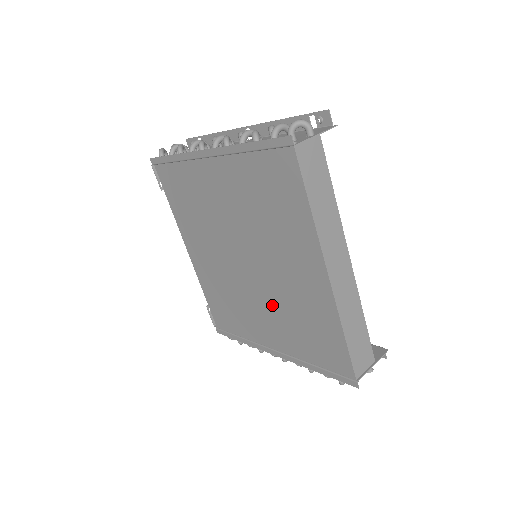
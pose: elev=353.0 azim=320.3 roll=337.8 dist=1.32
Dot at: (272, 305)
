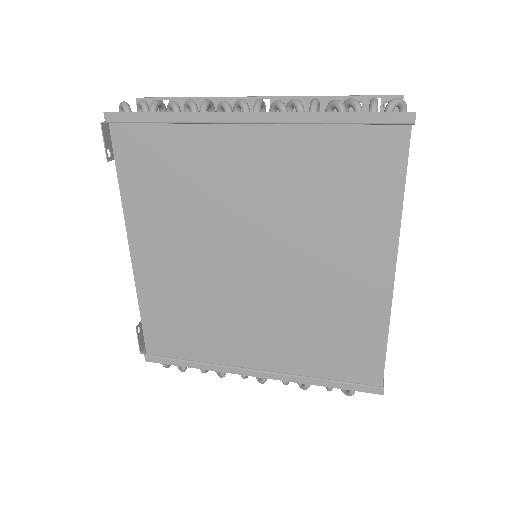
Dot at: (280, 314)
